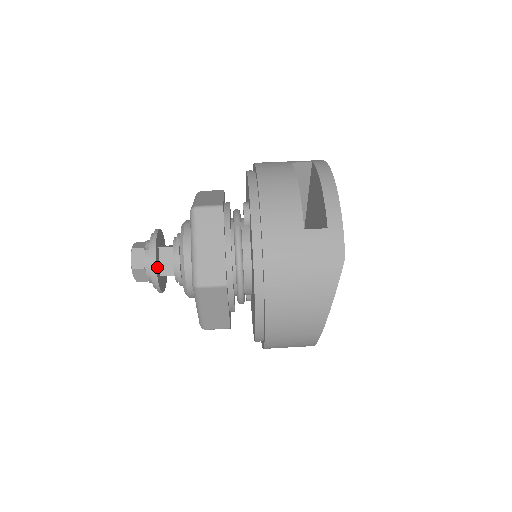
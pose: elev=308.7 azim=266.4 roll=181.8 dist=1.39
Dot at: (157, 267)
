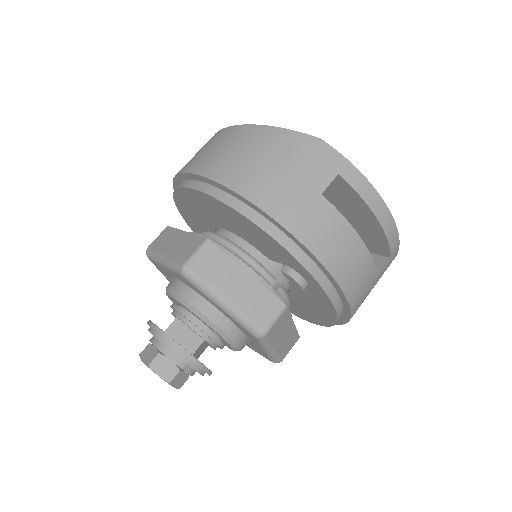
Dot at: occluded
